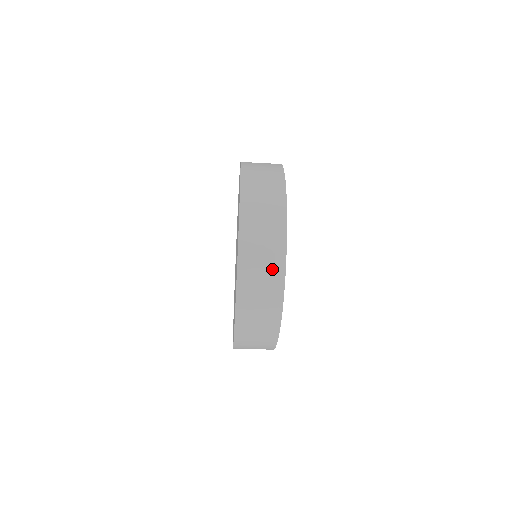
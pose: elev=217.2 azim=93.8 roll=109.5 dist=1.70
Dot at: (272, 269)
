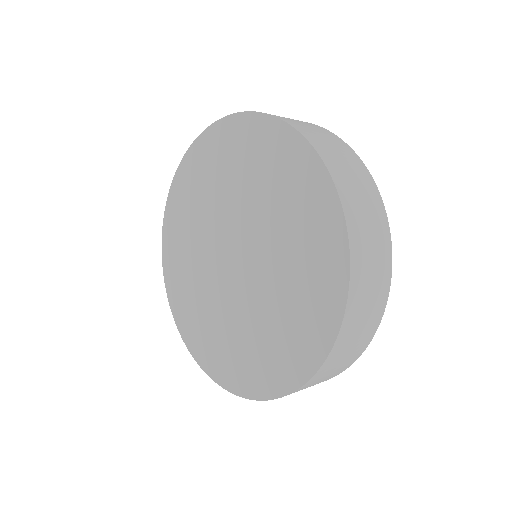
Dot at: (377, 302)
